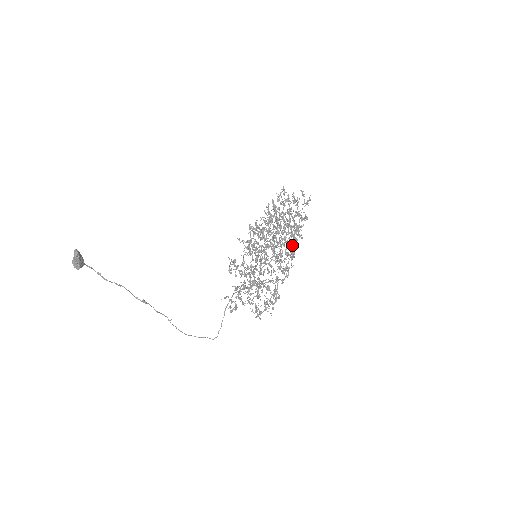
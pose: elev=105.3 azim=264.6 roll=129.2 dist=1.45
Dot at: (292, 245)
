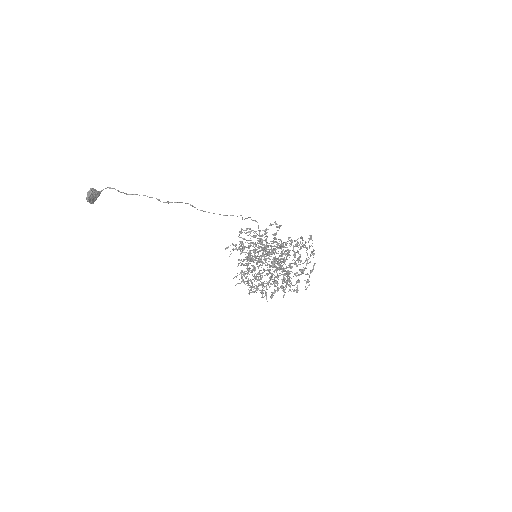
Dot at: (277, 288)
